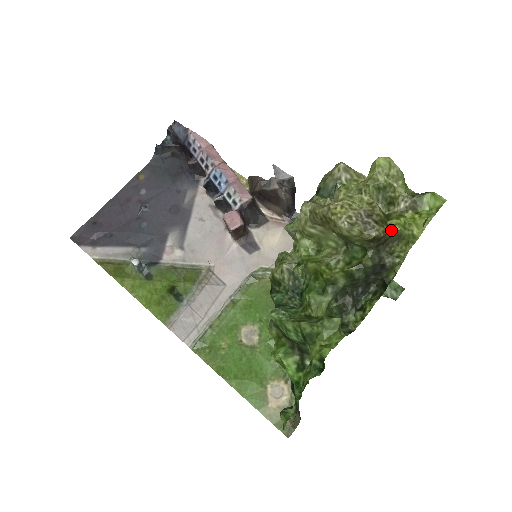
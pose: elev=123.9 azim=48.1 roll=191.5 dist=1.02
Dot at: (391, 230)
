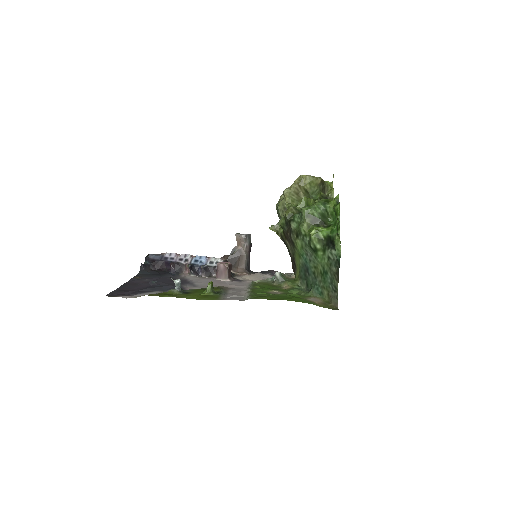
Dot at: (324, 182)
